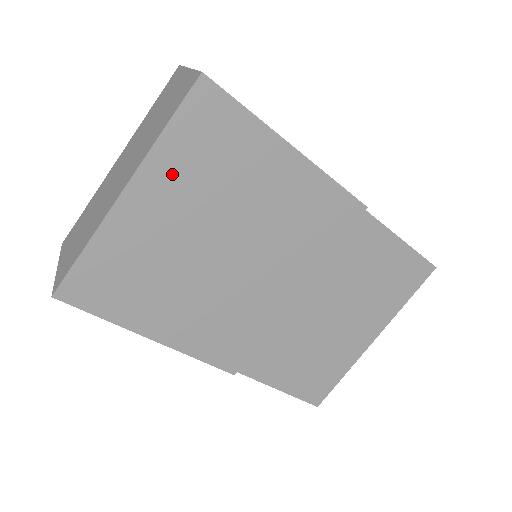
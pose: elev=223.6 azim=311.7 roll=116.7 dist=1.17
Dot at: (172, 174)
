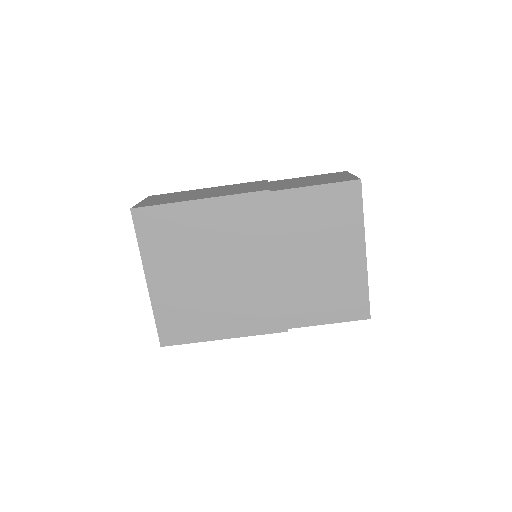
Dot at: (158, 258)
